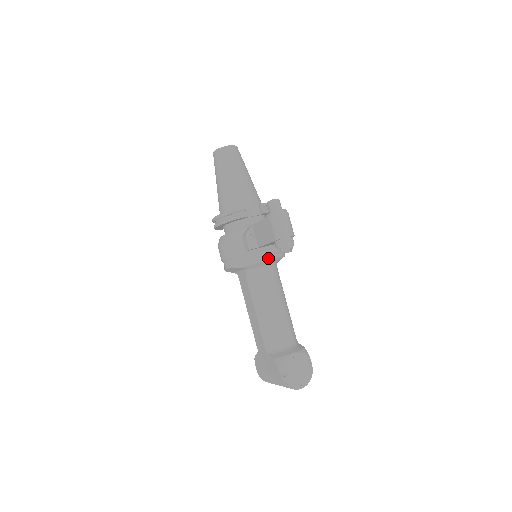
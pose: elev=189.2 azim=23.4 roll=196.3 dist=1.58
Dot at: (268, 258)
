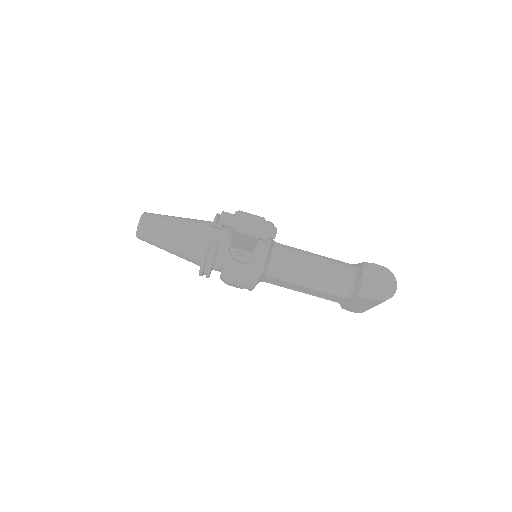
Dot at: (266, 249)
